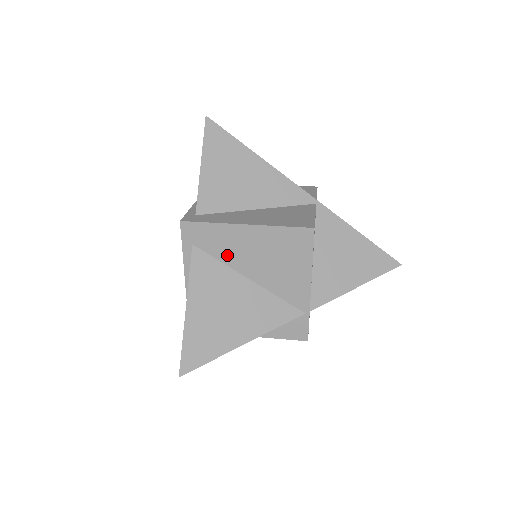
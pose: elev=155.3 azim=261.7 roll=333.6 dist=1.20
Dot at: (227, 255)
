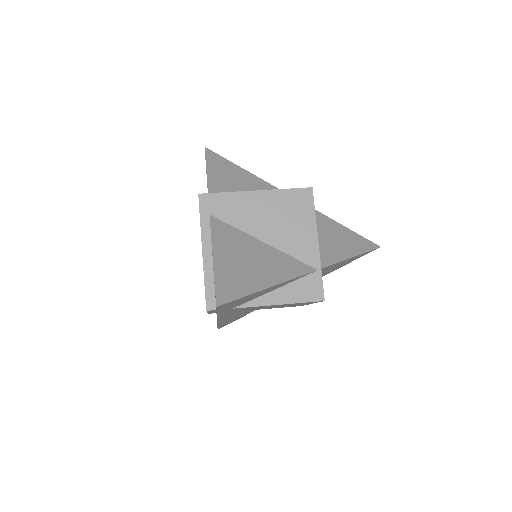
Dot at: (241, 221)
